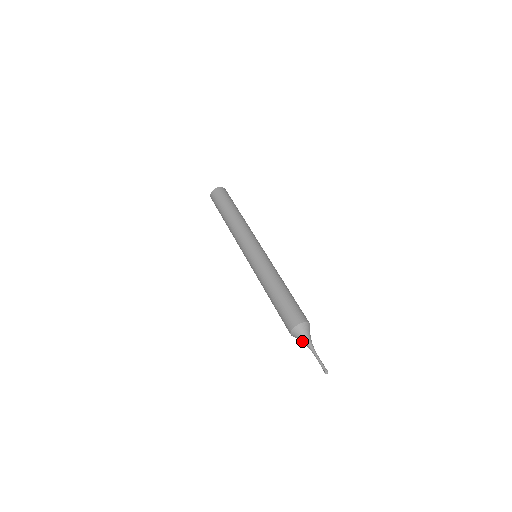
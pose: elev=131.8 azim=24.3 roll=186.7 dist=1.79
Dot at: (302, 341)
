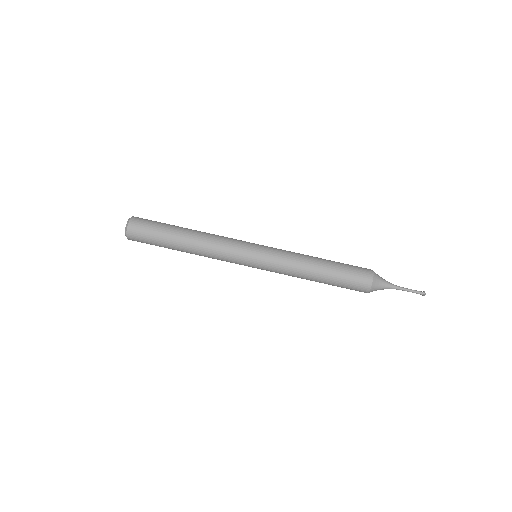
Dot at: (382, 289)
